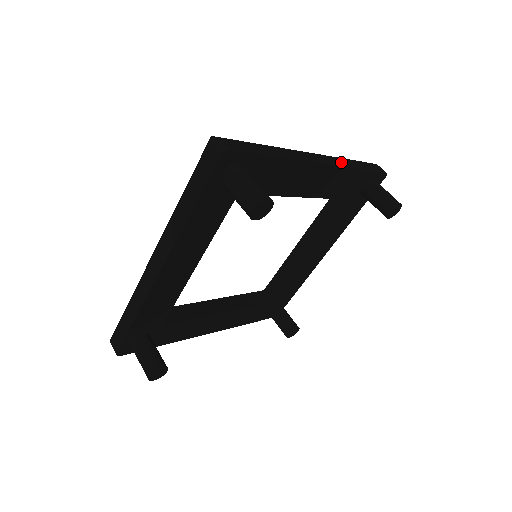
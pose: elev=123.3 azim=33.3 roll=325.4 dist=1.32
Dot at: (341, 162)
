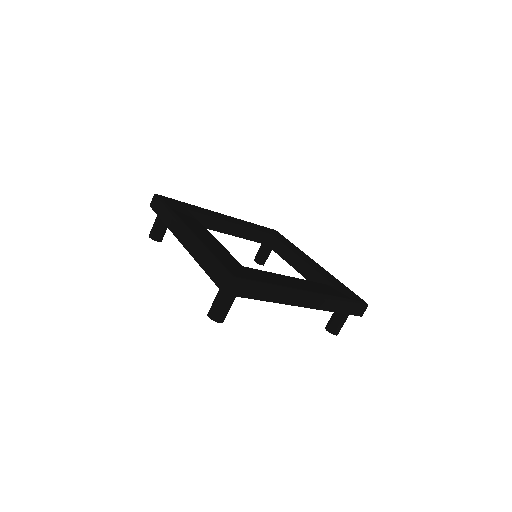
Dot at: (326, 306)
